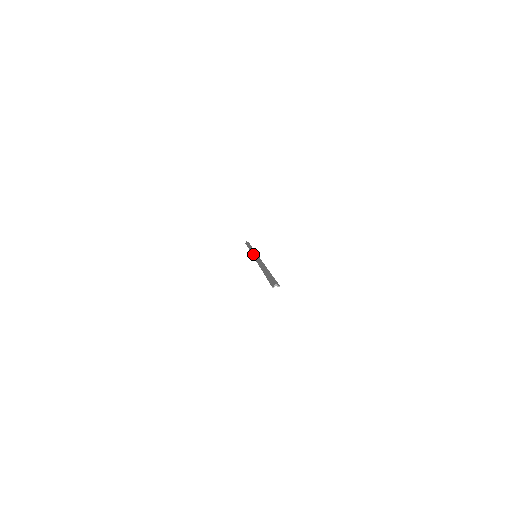
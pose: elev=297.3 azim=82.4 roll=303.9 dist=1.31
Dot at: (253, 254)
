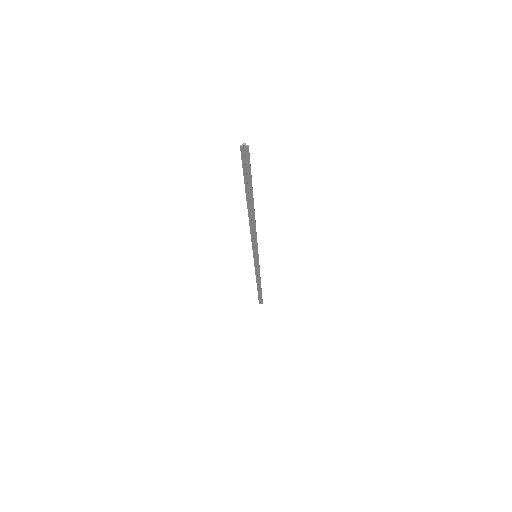
Dot at: (255, 262)
